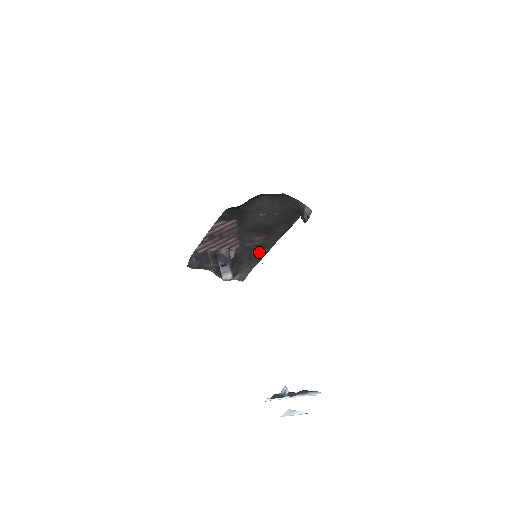
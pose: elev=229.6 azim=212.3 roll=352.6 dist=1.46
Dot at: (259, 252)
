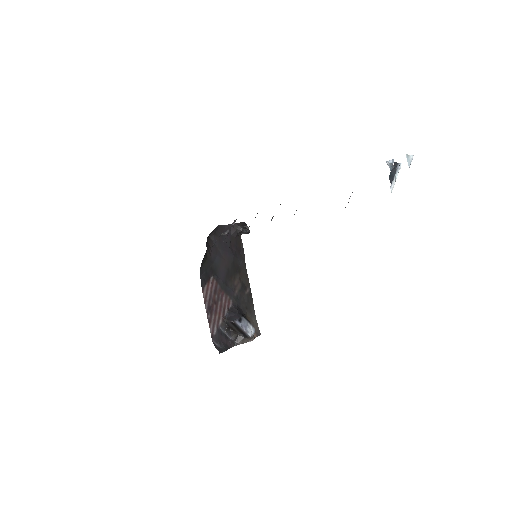
Dot at: (246, 295)
